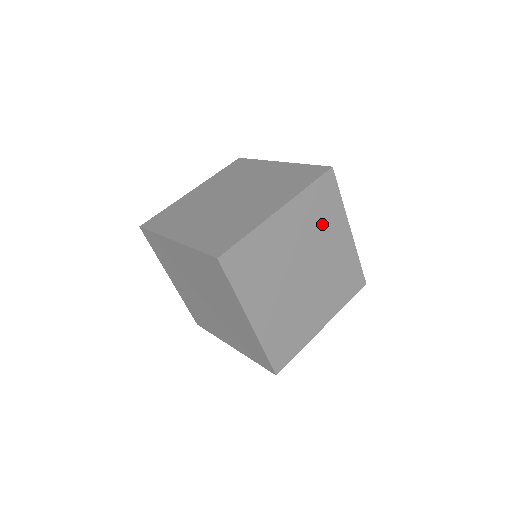
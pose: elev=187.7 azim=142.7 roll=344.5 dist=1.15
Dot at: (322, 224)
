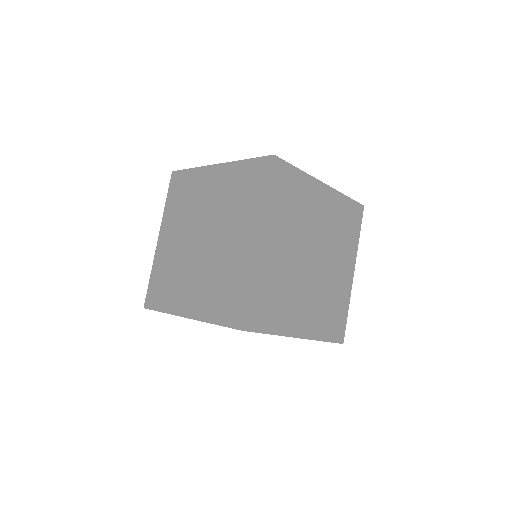
Dot at: occluded
